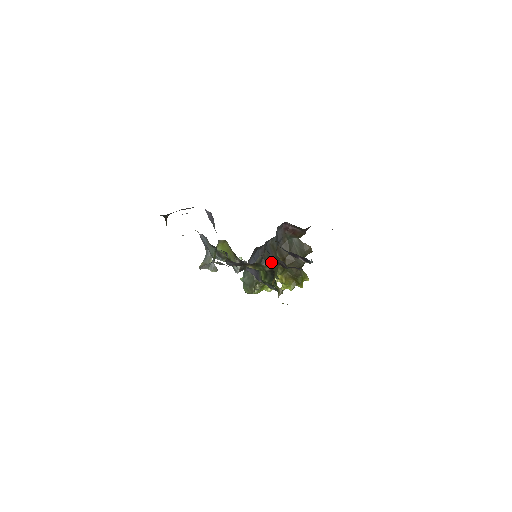
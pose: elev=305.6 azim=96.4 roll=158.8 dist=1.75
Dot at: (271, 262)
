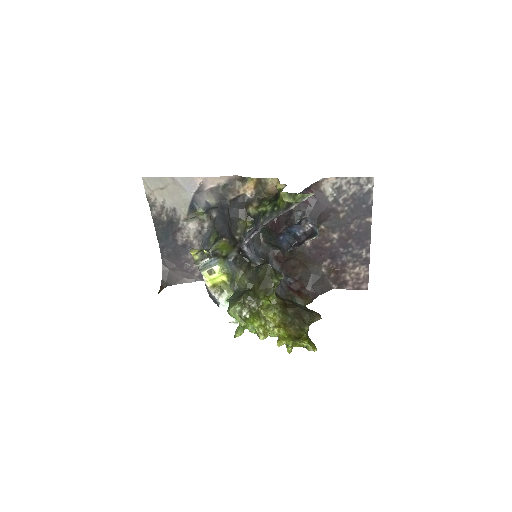
Dot at: occluded
